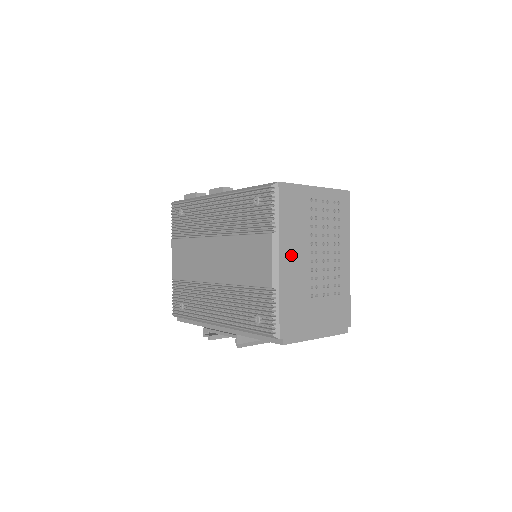
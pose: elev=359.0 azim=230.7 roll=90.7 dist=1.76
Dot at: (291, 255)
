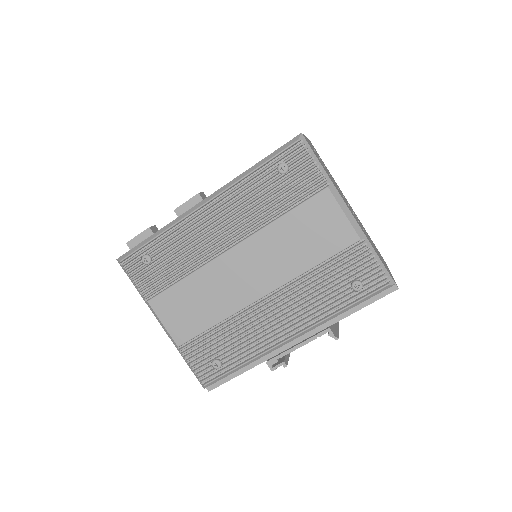
Dot at: occluded
